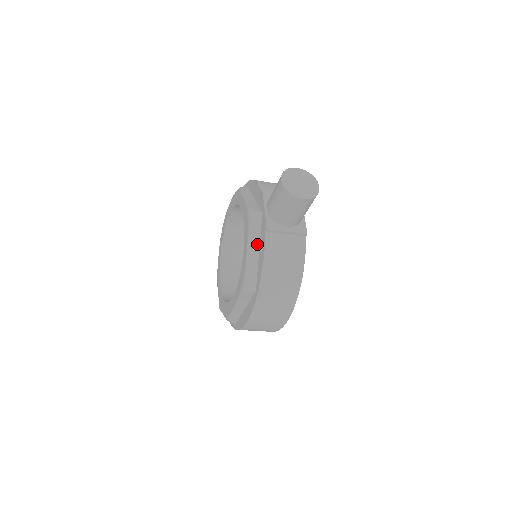
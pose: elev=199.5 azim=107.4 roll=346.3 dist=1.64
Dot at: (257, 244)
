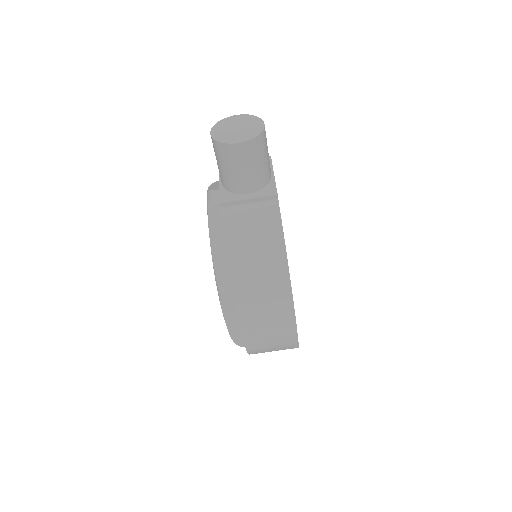
Dot at: (222, 229)
